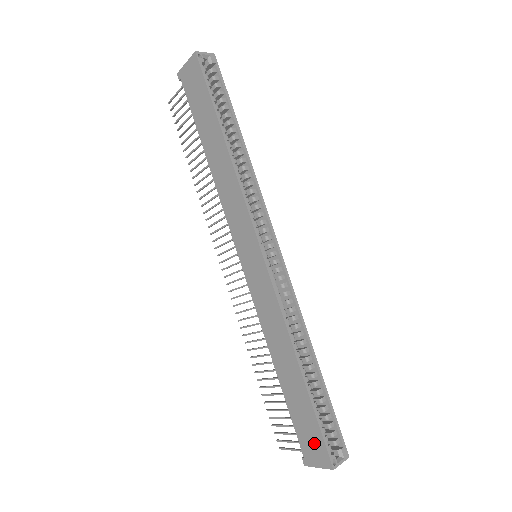
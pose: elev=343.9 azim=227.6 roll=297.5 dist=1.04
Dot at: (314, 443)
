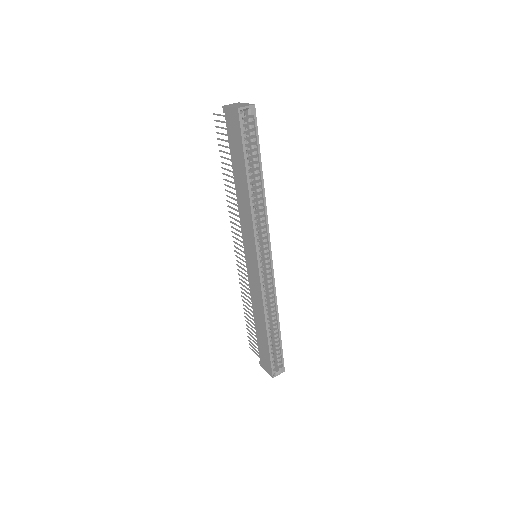
Dot at: (266, 362)
